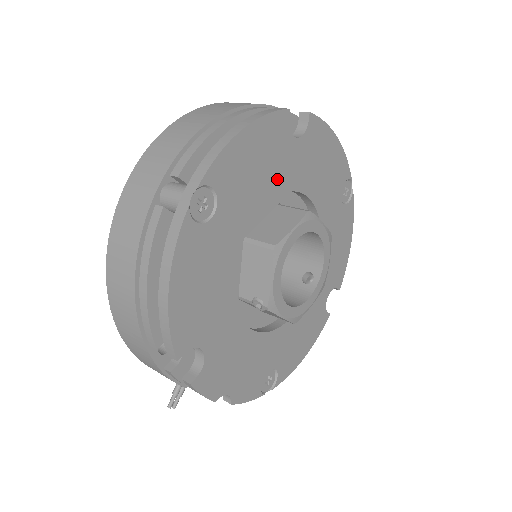
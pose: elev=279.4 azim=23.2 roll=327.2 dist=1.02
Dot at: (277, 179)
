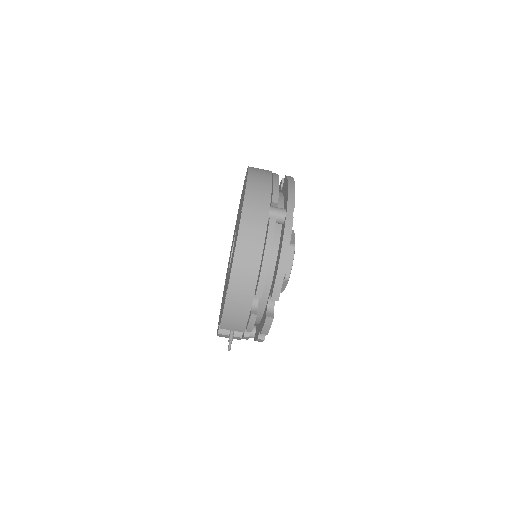
Dot at: occluded
